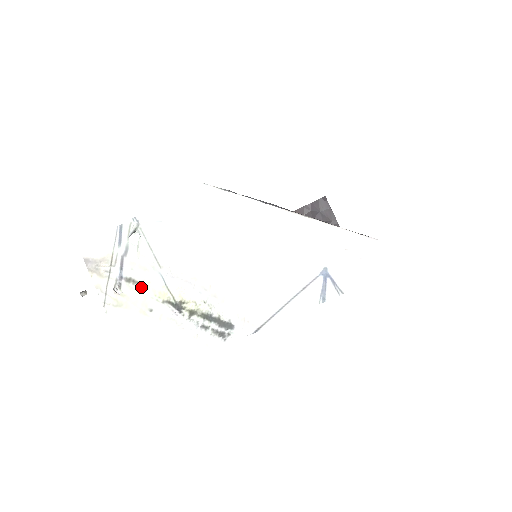
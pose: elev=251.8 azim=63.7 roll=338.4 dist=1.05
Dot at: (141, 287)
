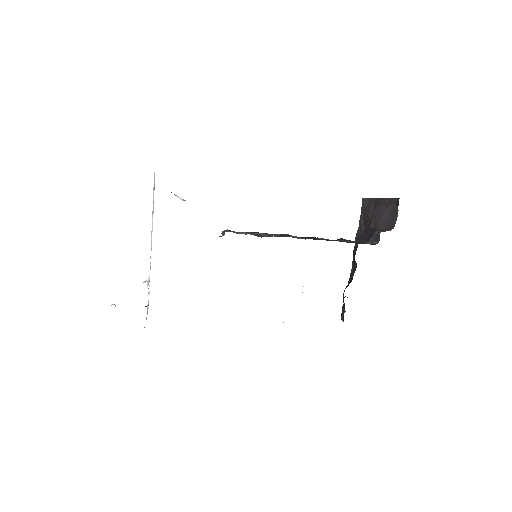
Dot at: occluded
